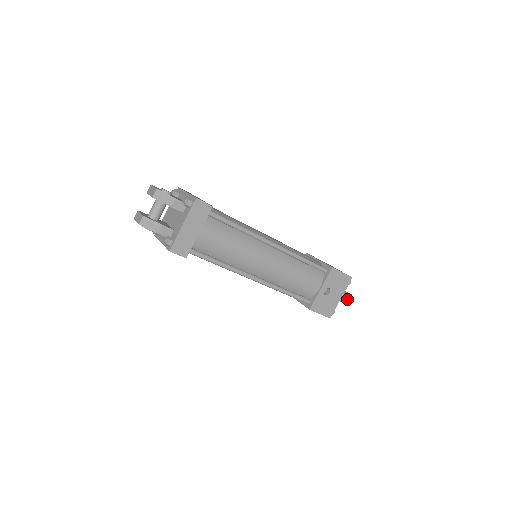
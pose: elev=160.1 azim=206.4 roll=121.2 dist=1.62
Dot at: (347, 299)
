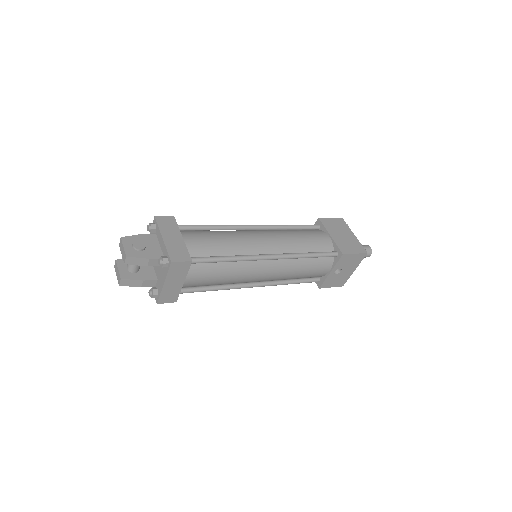
Dot at: (365, 256)
